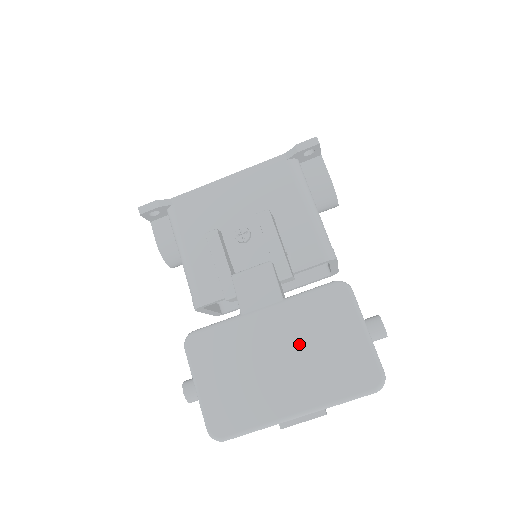
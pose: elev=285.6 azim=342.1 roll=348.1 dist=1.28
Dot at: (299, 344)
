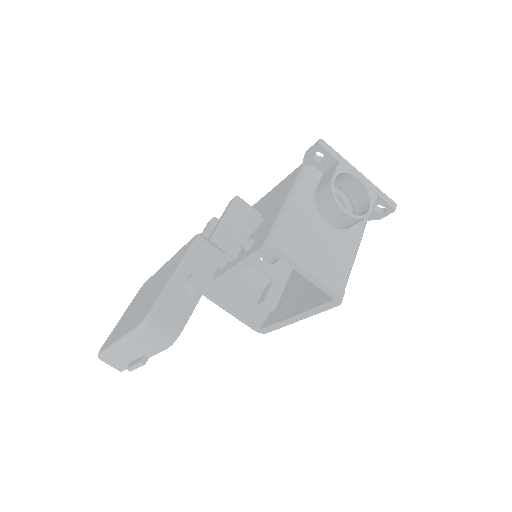
Dot at: (154, 286)
